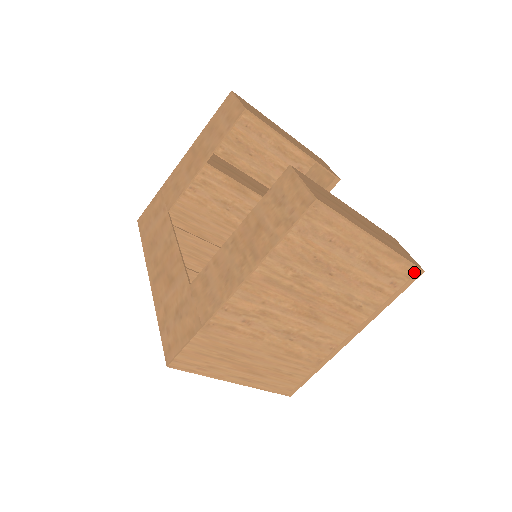
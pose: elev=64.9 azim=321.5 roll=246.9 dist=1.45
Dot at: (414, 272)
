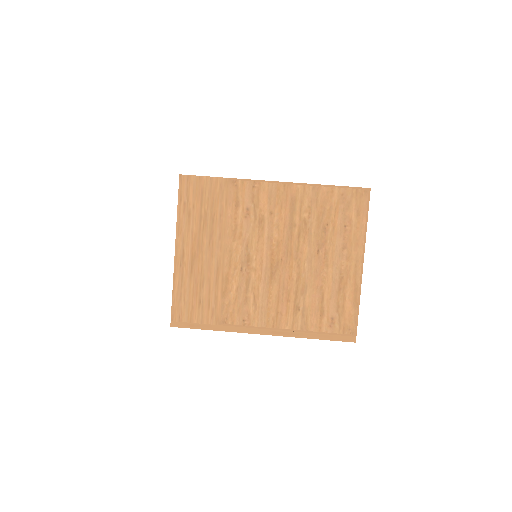
Dot at: (351, 332)
